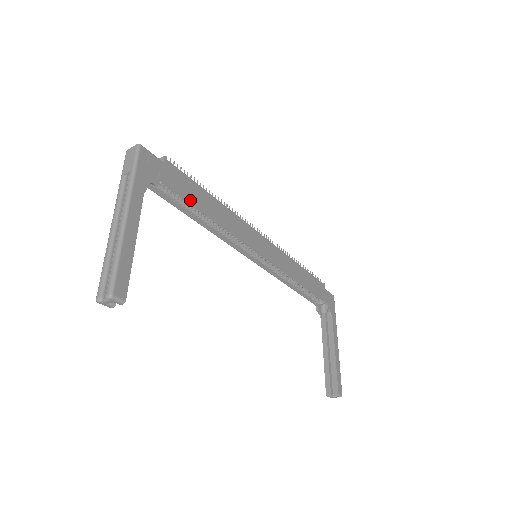
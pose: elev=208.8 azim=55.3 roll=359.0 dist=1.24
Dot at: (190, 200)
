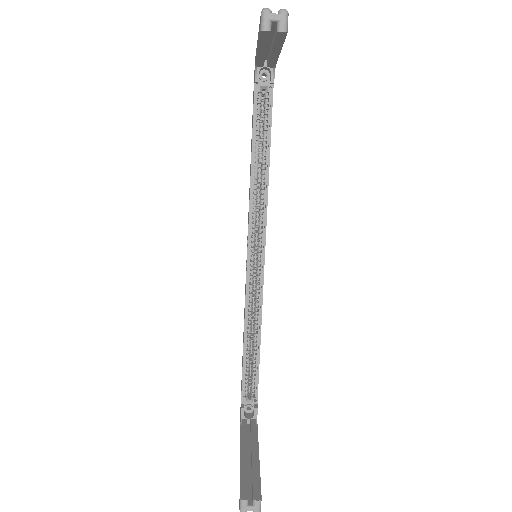
Dot at: occluded
